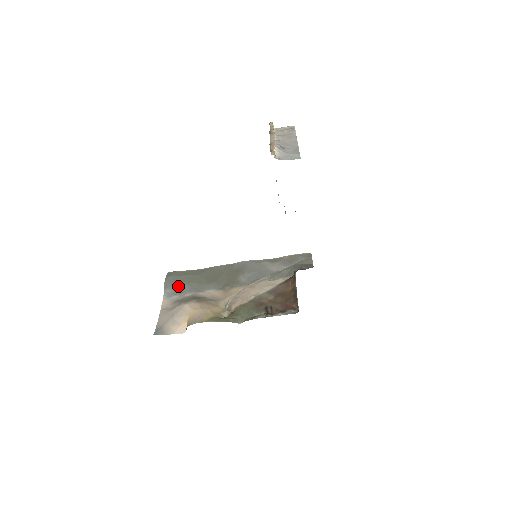
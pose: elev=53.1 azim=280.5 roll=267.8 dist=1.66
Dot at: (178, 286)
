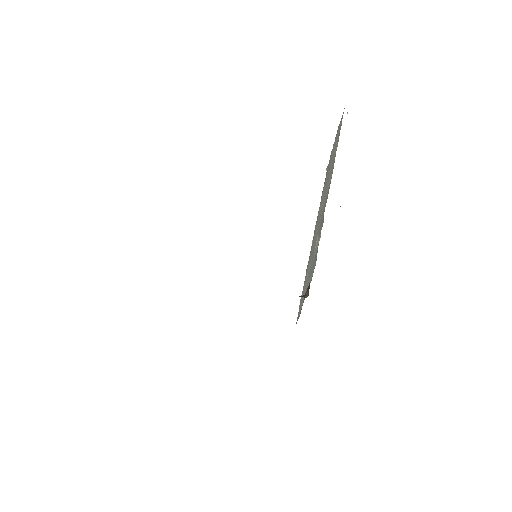
Dot at: occluded
